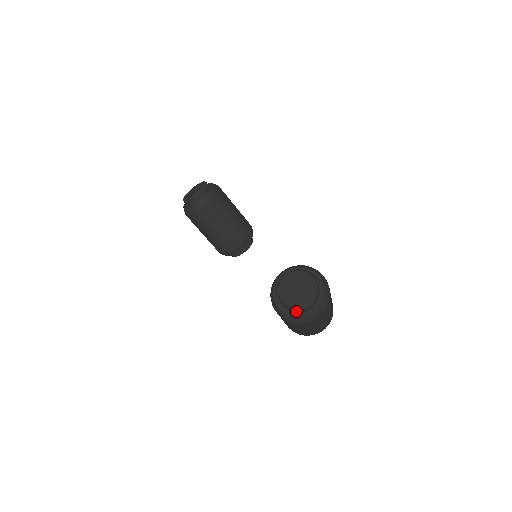
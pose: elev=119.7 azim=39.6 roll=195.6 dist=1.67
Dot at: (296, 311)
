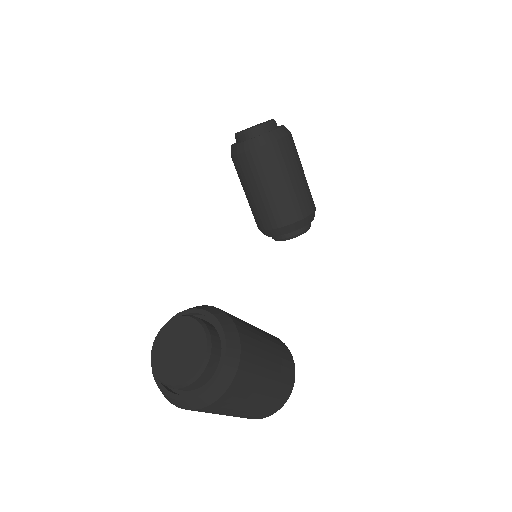
Dot at: occluded
